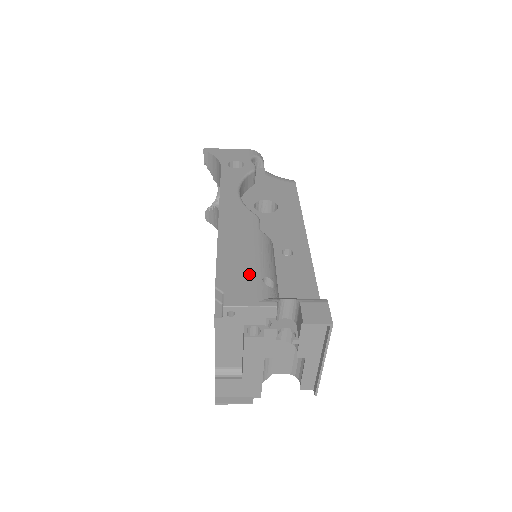
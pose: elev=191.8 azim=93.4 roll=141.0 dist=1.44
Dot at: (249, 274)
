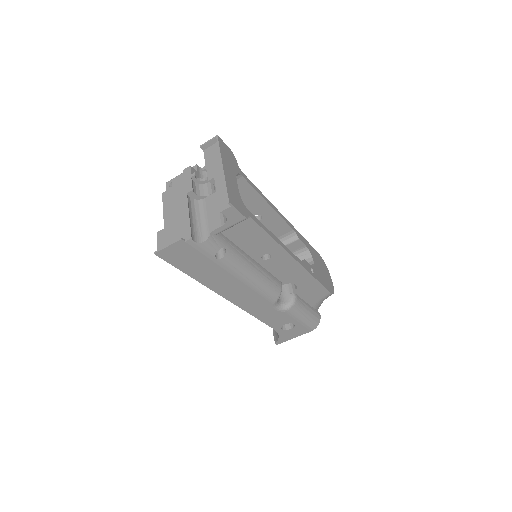
Dot at: occluded
